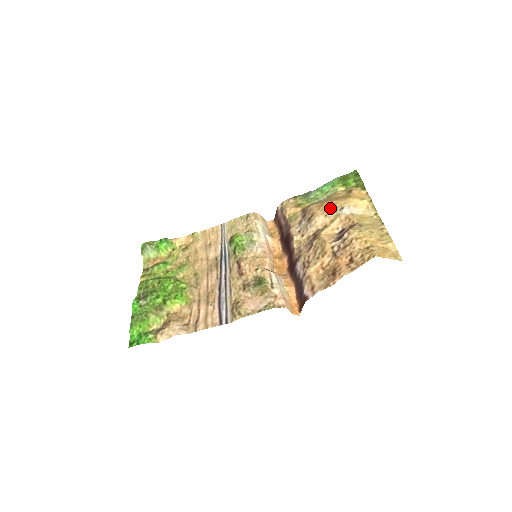
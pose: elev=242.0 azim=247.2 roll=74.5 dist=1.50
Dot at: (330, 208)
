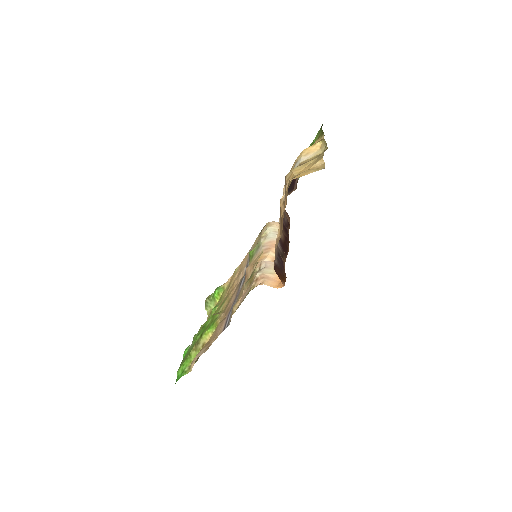
Dot at: occluded
